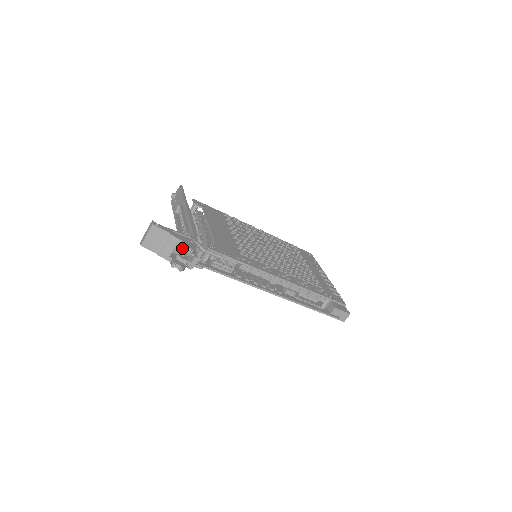
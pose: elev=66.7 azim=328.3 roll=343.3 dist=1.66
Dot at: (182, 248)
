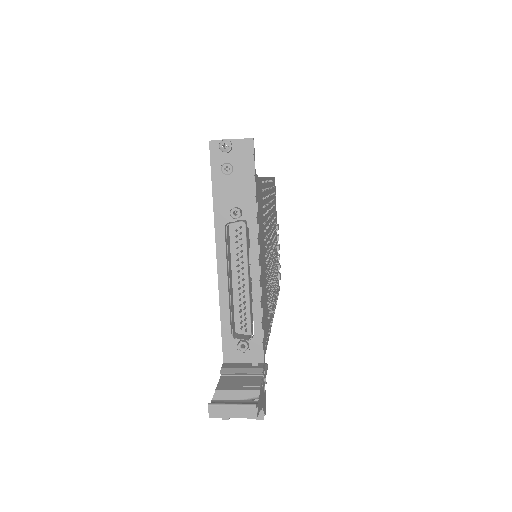
Dot at: occluded
